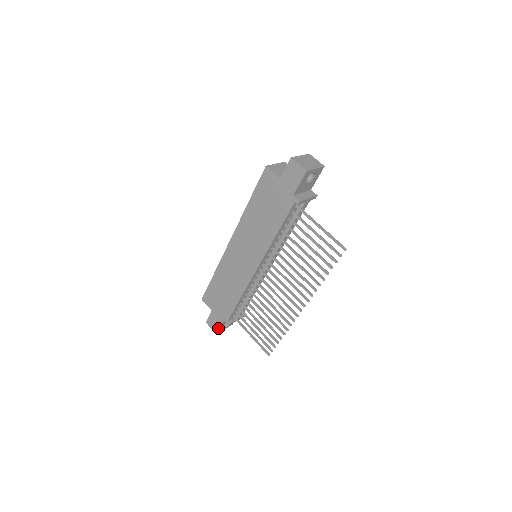
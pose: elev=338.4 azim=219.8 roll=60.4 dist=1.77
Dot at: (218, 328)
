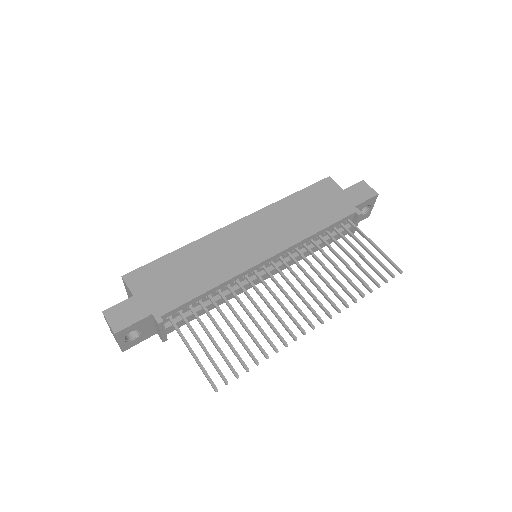
Dot at: (128, 324)
